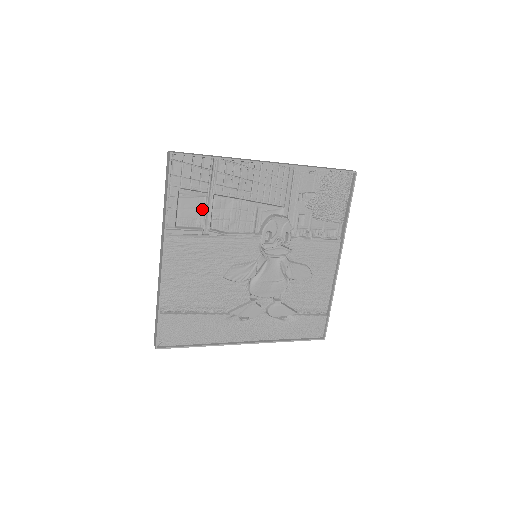
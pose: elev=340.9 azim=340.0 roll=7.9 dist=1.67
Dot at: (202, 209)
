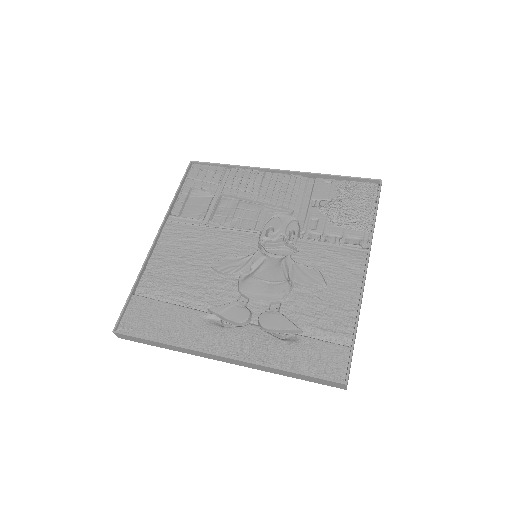
Dot at: (208, 206)
